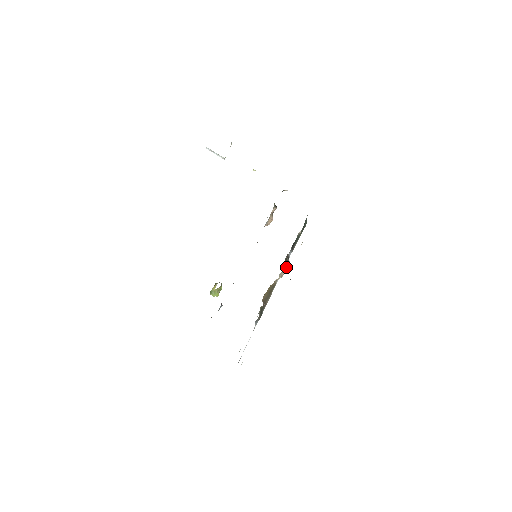
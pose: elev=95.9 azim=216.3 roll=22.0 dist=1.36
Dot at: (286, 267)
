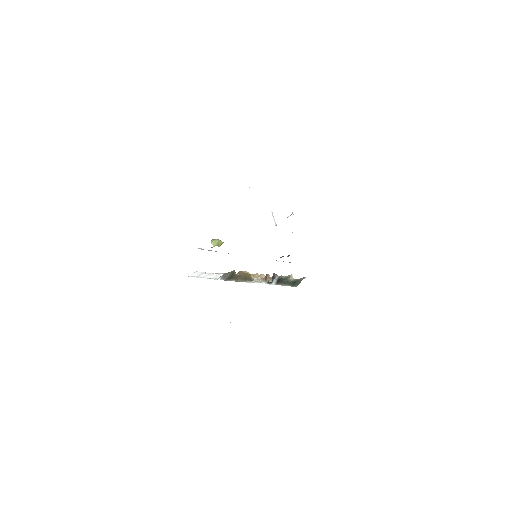
Dot at: (268, 279)
